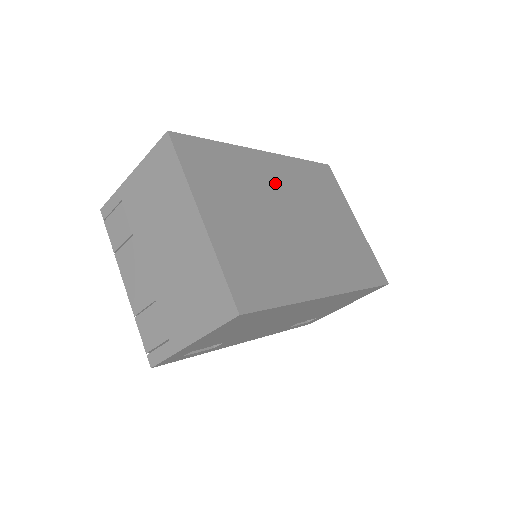
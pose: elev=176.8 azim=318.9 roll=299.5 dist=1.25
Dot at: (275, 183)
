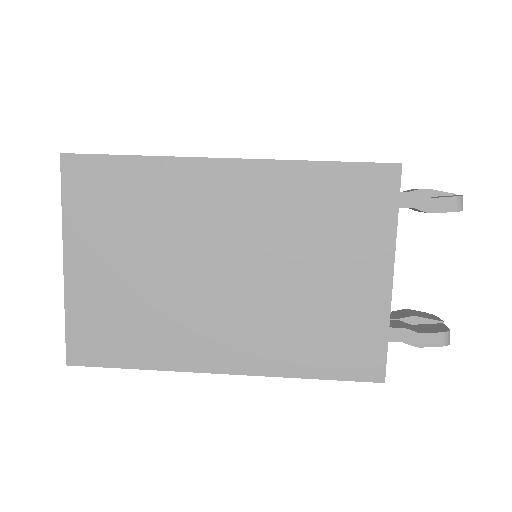
Dot at: (217, 213)
